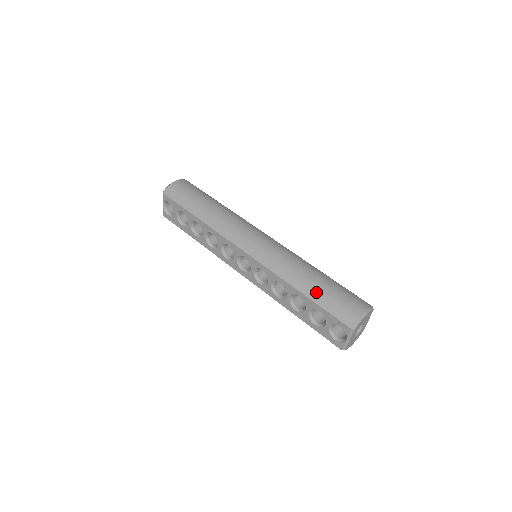
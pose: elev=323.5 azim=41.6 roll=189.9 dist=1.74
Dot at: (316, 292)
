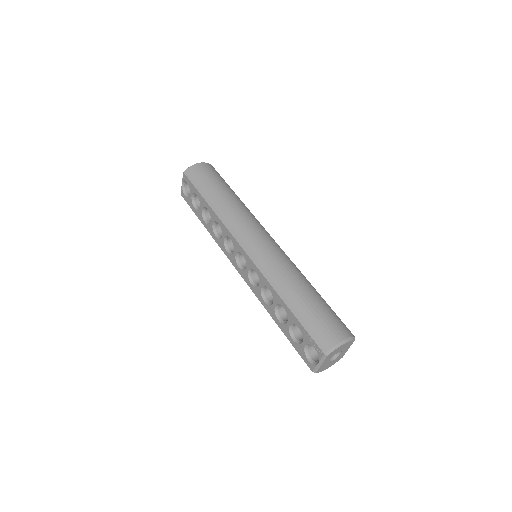
Dot at: (300, 308)
